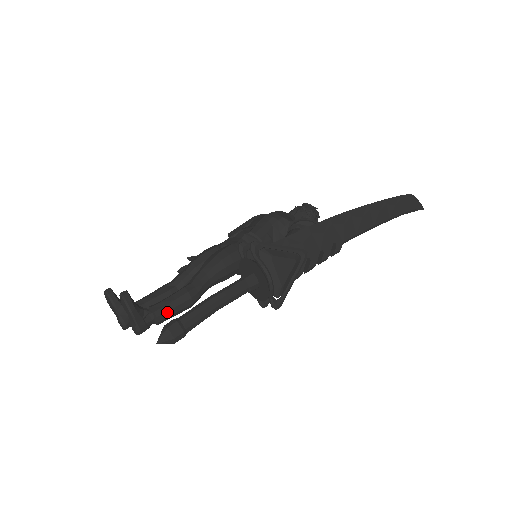
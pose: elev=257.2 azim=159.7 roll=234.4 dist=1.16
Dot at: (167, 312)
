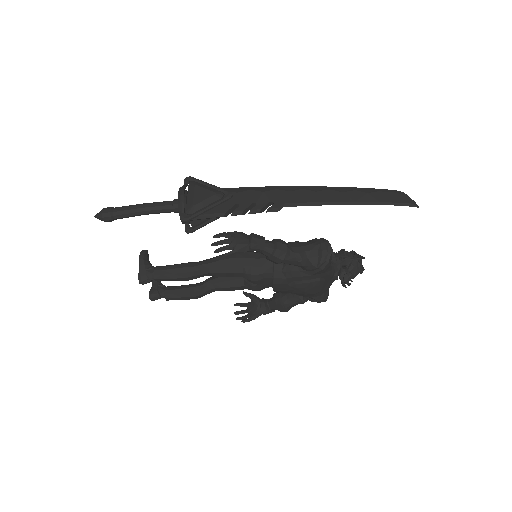
Dot at: (163, 271)
